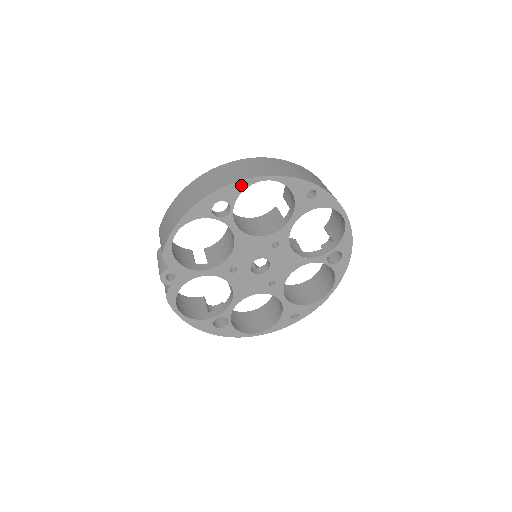
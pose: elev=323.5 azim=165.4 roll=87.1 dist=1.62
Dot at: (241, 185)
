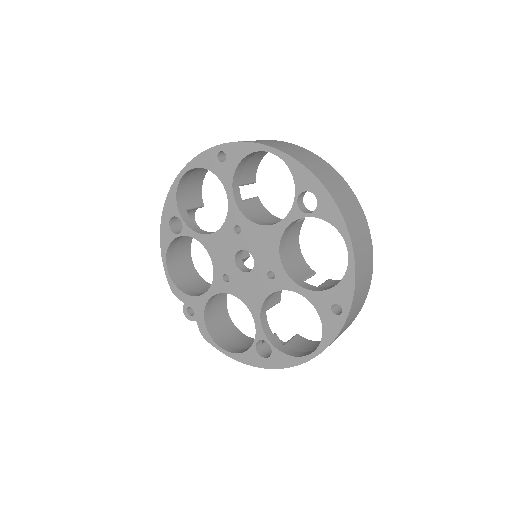
Dot at: (172, 195)
